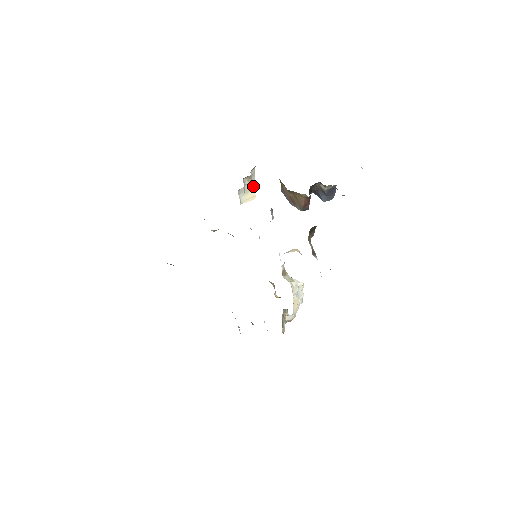
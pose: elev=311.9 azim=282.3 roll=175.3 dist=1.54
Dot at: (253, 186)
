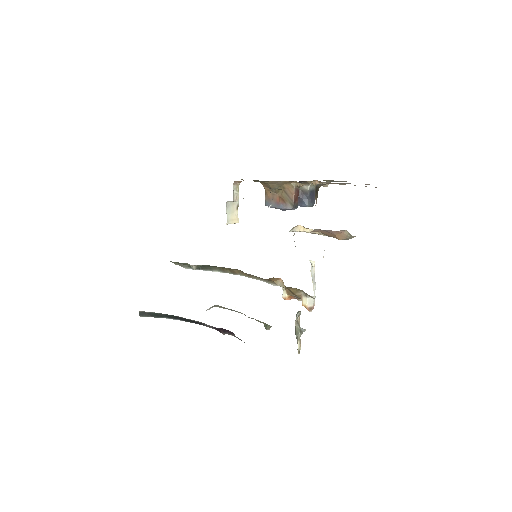
Dot at: (237, 206)
